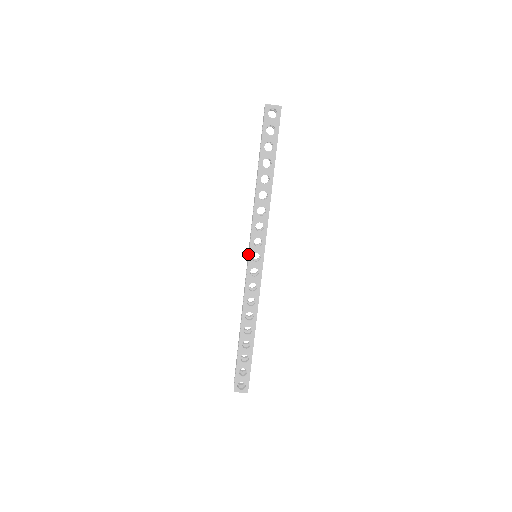
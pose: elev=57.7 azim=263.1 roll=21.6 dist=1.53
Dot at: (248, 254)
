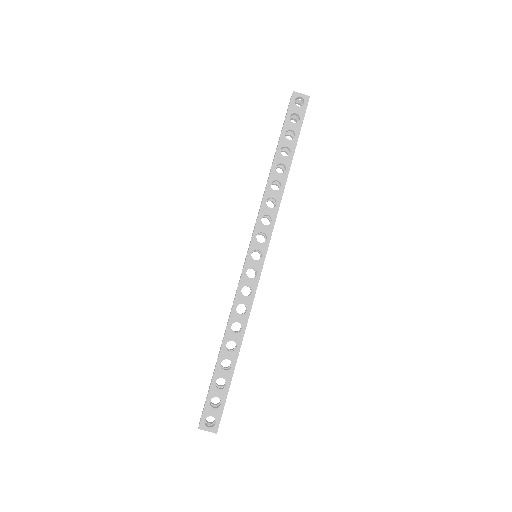
Dot at: occluded
